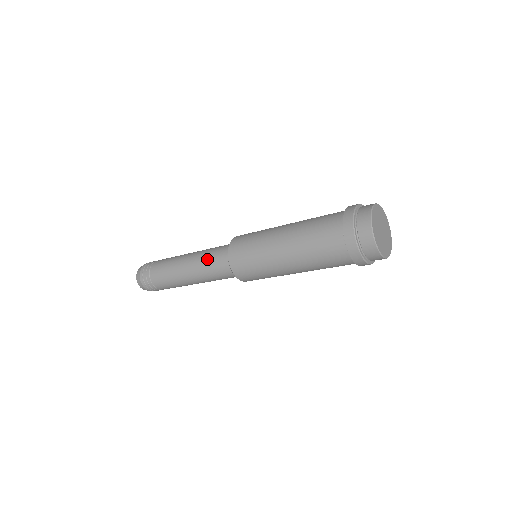
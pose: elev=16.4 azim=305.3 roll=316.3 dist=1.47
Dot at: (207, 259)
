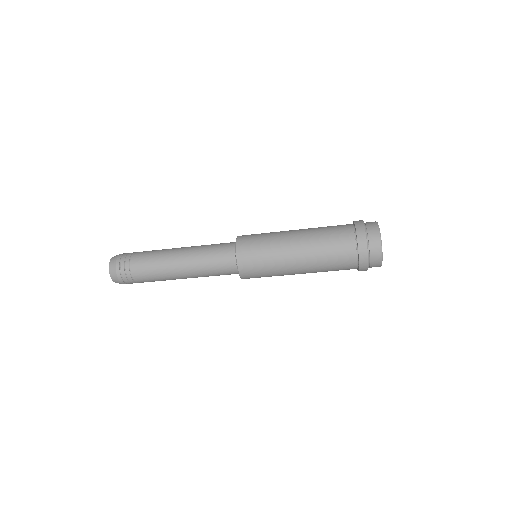
Dot at: (207, 256)
